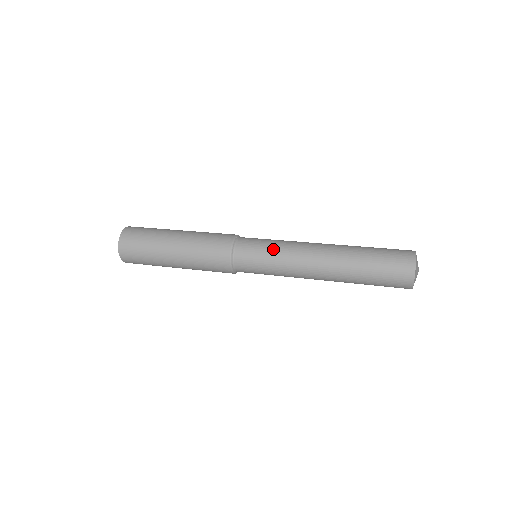
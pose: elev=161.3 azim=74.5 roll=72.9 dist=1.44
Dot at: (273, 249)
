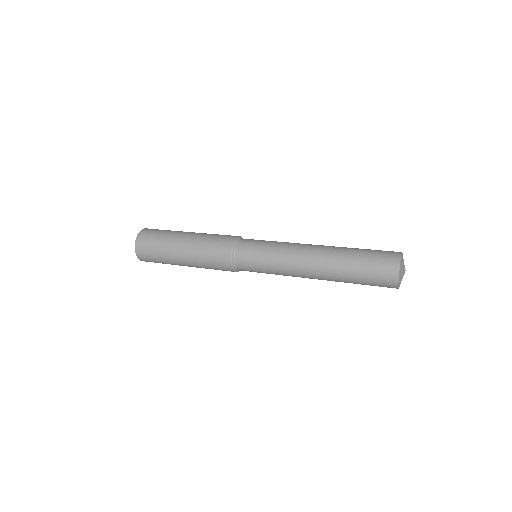
Dot at: (274, 241)
